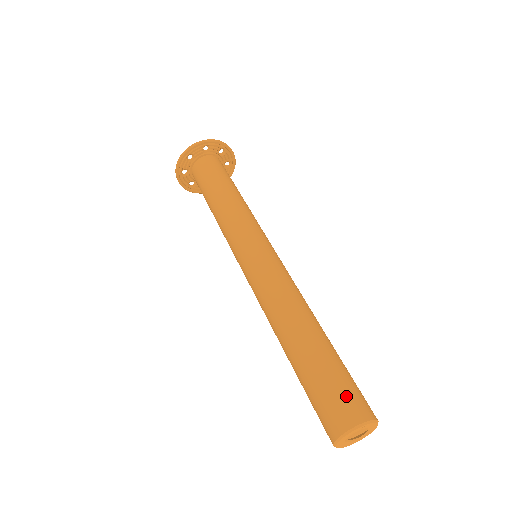
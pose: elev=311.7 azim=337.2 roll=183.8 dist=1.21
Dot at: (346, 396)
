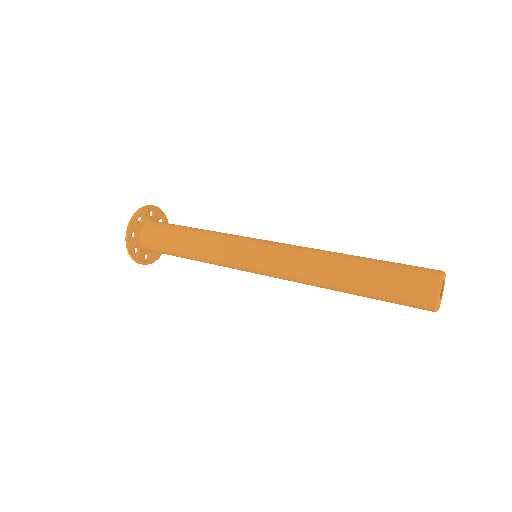
Dot at: occluded
